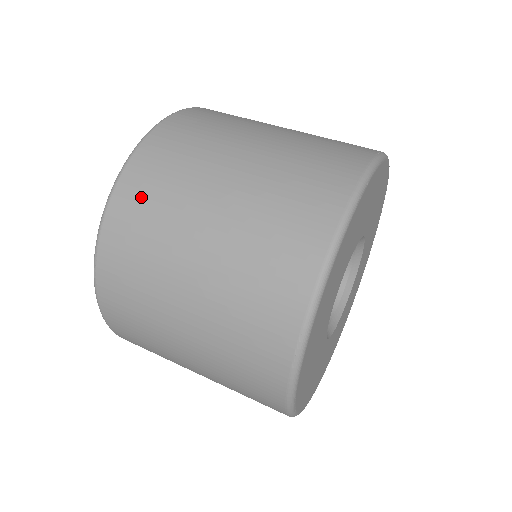
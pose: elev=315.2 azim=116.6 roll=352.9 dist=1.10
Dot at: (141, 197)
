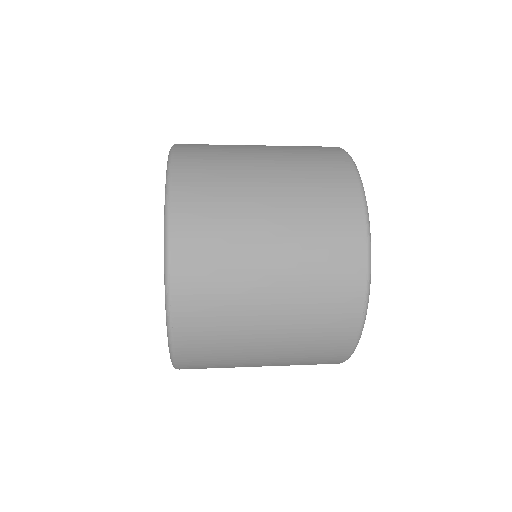
Dot at: occluded
